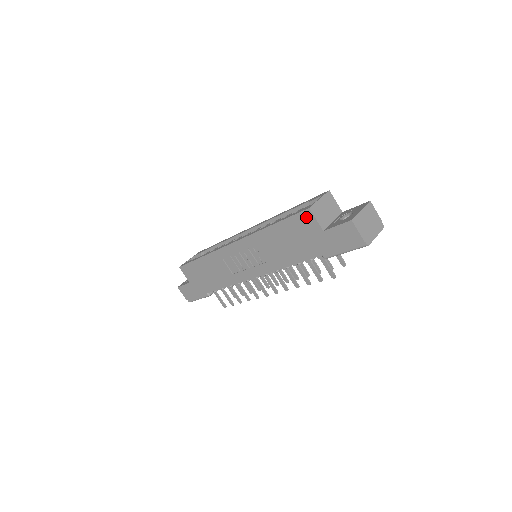
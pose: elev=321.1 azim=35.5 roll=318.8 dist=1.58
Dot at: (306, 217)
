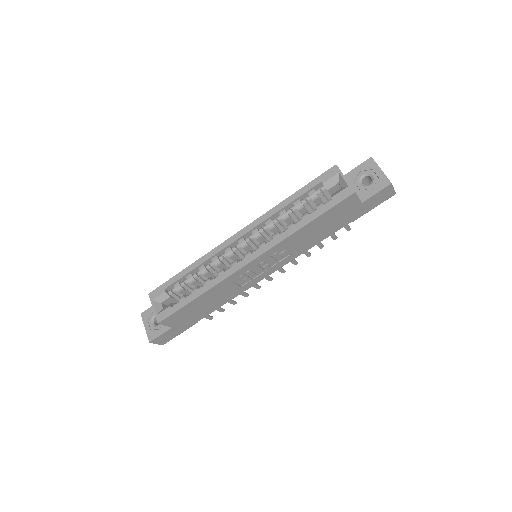
Dot at: (349, 200)
